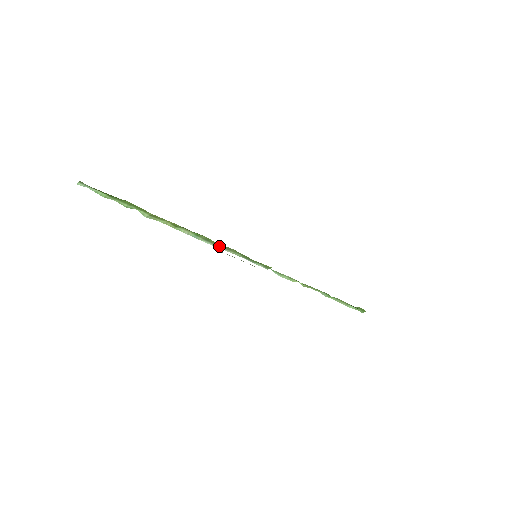
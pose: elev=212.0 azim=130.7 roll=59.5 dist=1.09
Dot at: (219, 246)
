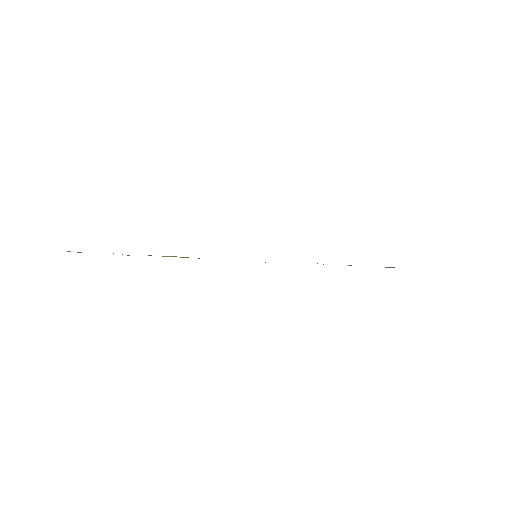
Dot at: occluded
